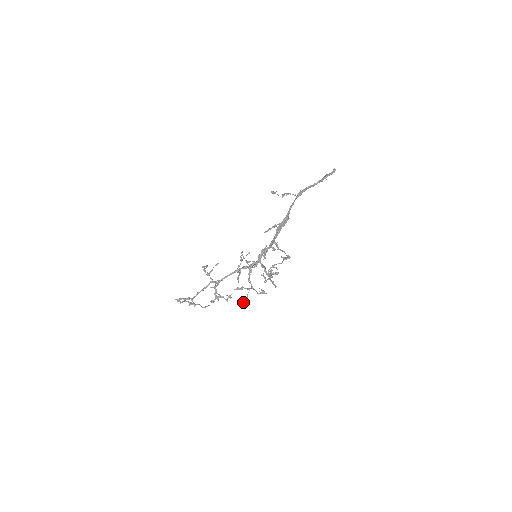
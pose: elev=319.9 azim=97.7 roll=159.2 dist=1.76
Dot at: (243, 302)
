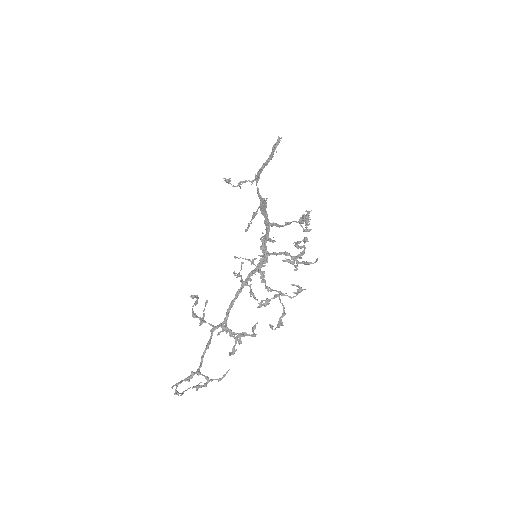
Dot at: (282, 317)
